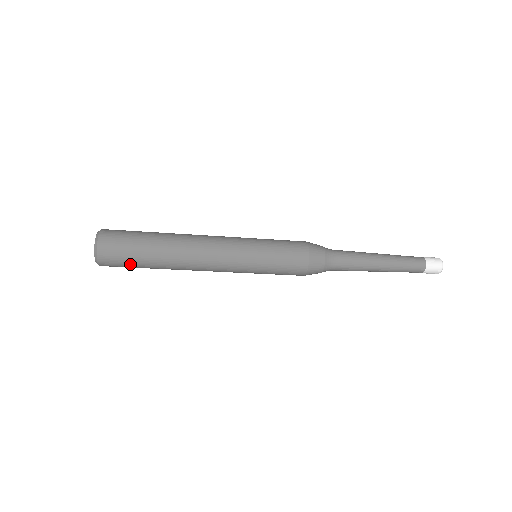
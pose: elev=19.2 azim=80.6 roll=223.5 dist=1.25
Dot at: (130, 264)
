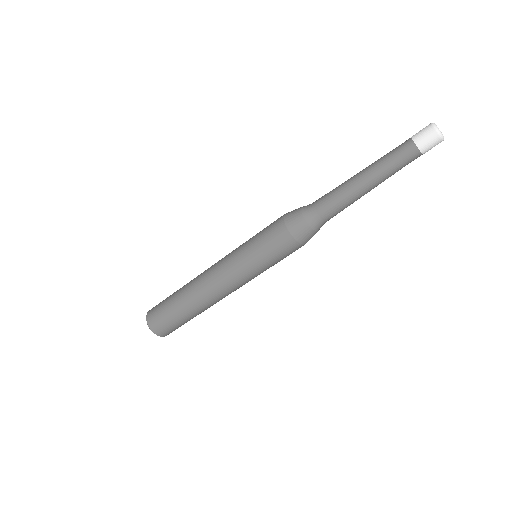
Dot at: (164, 308)
